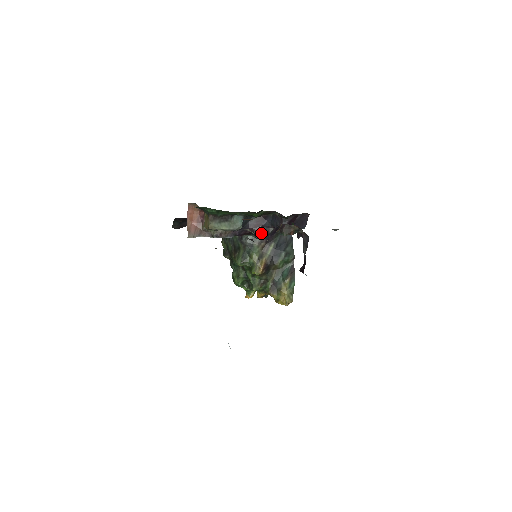
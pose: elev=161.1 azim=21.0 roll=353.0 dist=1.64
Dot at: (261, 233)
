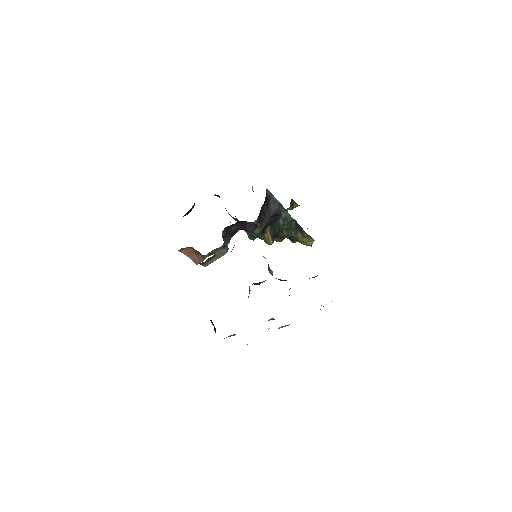
Dot at: (249, 229)
